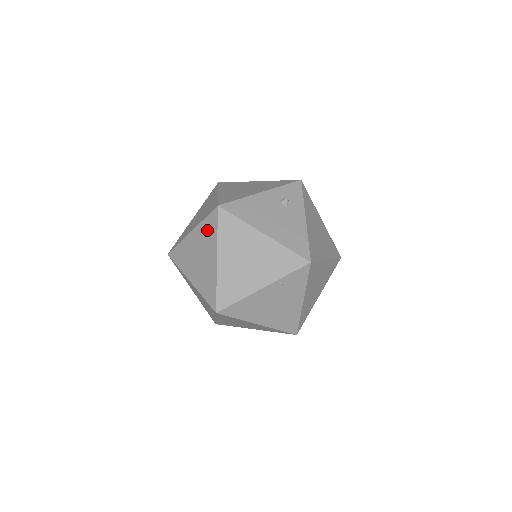
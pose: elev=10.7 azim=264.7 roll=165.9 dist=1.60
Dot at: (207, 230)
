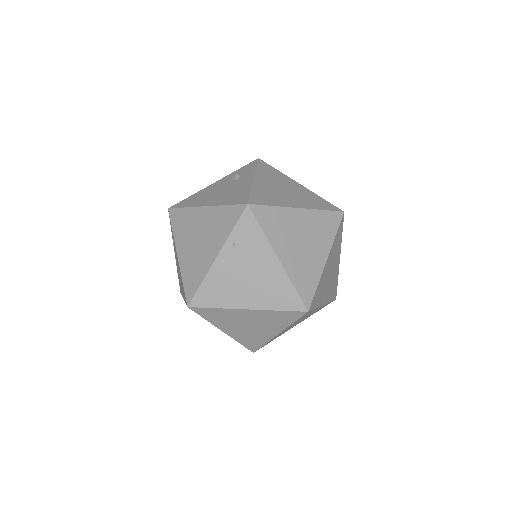
Dot at: occluded
